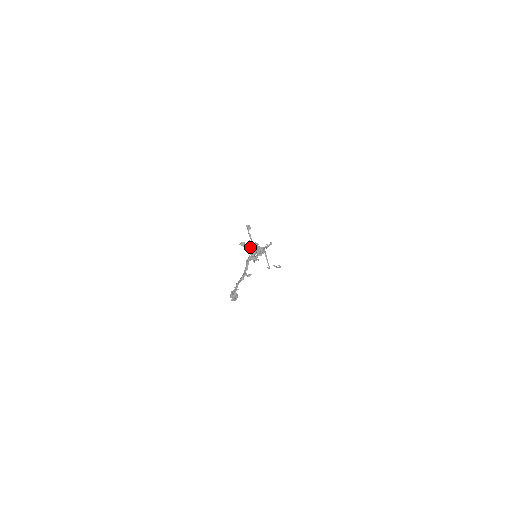
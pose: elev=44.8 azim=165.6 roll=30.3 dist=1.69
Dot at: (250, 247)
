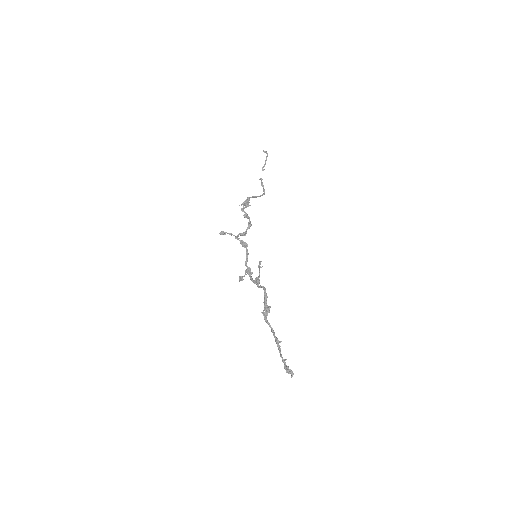
Dot at: (247, 269)
